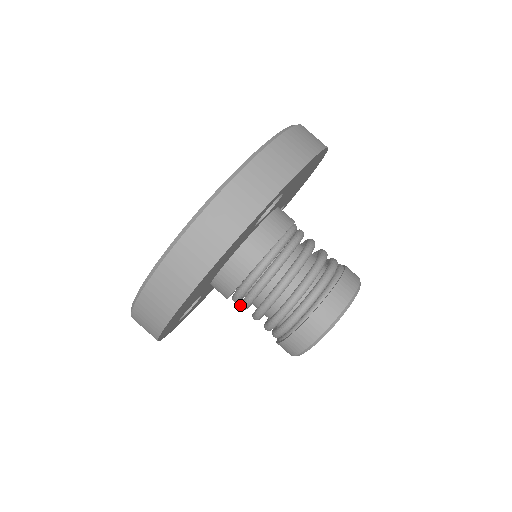
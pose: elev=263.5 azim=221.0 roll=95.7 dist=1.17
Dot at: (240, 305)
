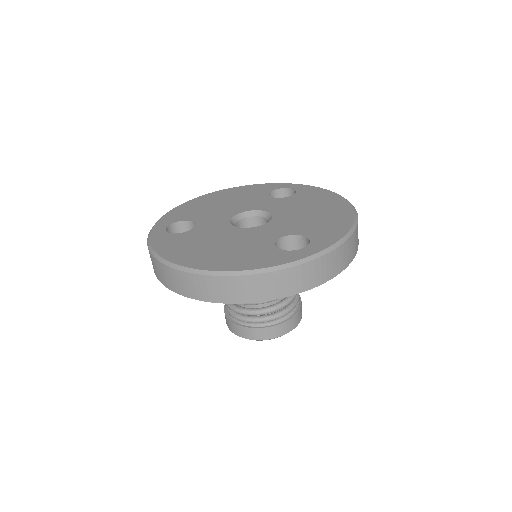
Dot at: occluded
